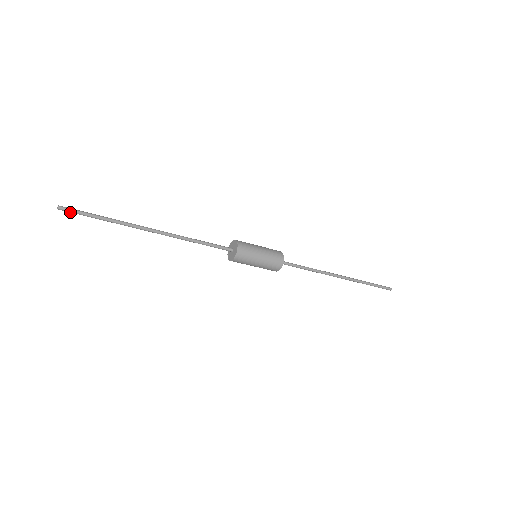
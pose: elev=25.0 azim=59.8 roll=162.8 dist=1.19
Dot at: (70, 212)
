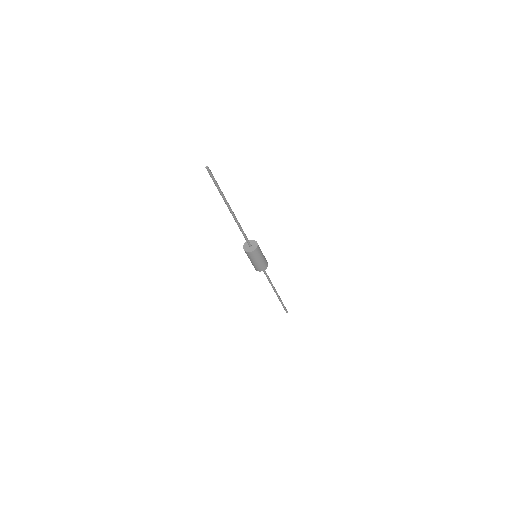
Dot at: (209, 173)
